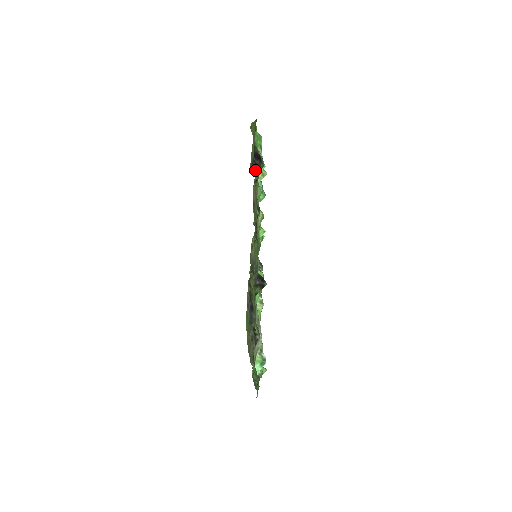
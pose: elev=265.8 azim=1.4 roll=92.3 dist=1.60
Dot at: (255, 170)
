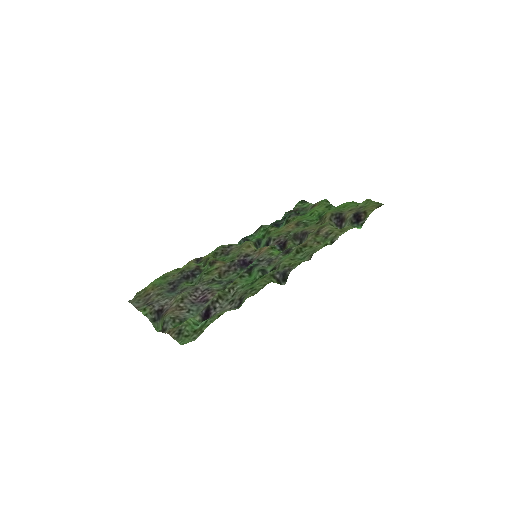
Dot at: (334, 219)
